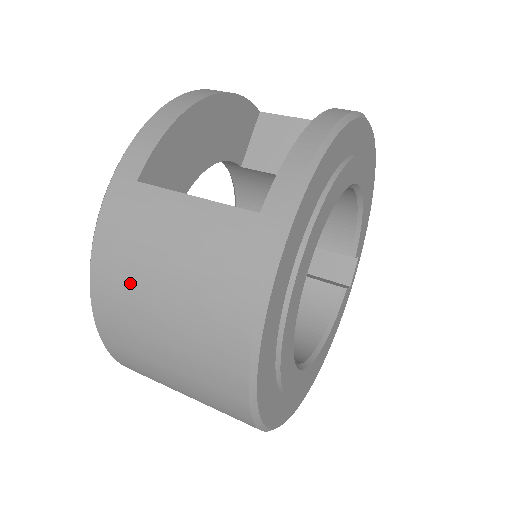
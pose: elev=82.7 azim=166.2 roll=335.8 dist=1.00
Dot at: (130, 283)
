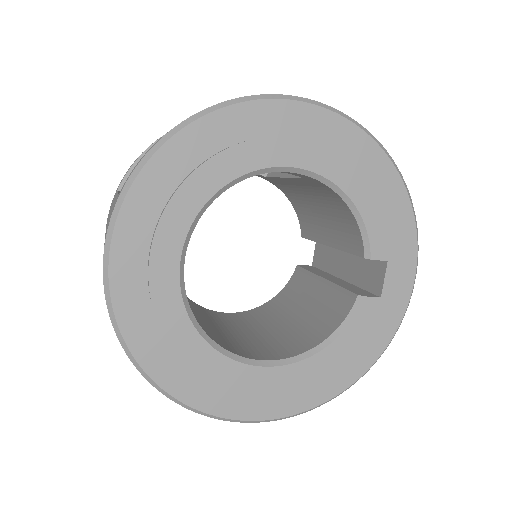
Dot at: occluded
